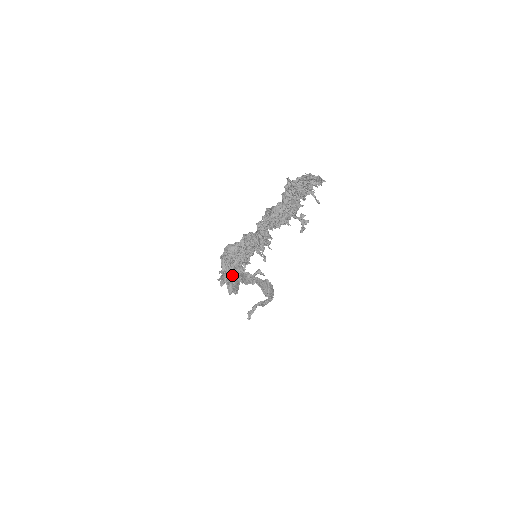
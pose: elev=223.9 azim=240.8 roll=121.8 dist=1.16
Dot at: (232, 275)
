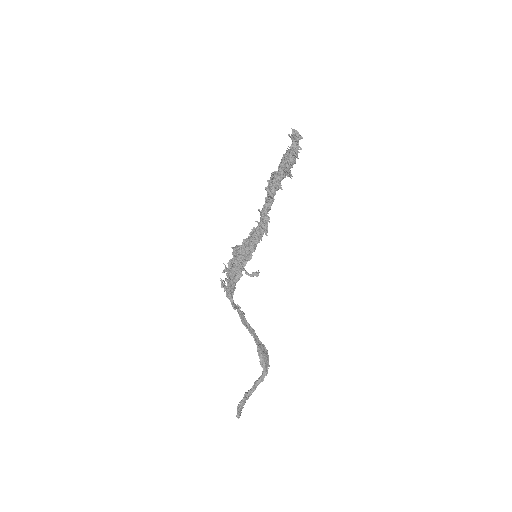
Dot at: (233, 282)
